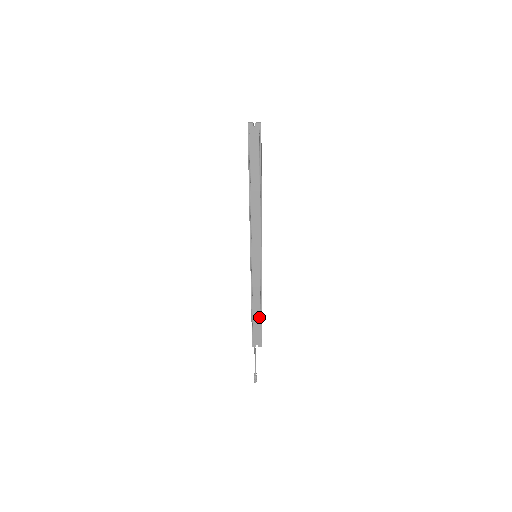
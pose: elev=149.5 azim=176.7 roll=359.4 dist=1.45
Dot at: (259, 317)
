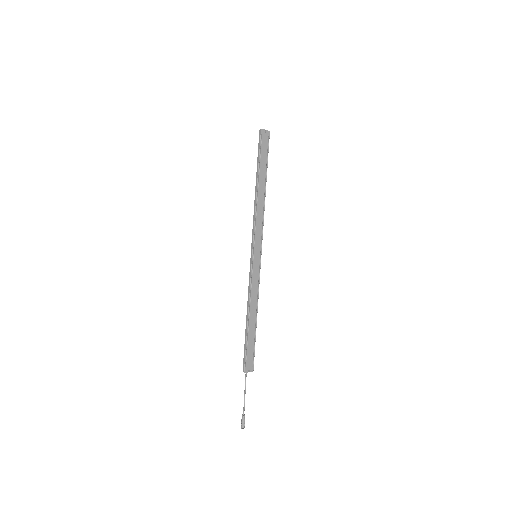
Dot at: (254, 330)
